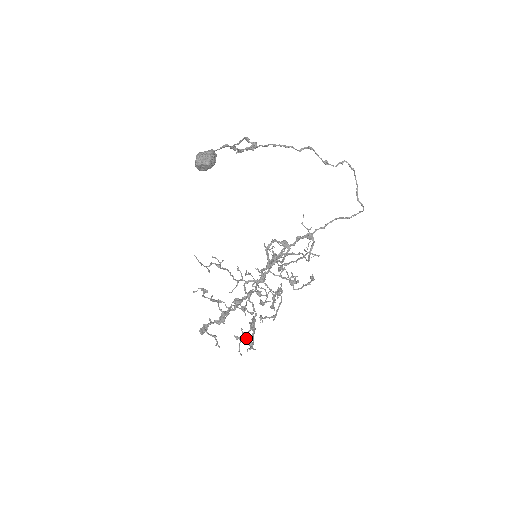
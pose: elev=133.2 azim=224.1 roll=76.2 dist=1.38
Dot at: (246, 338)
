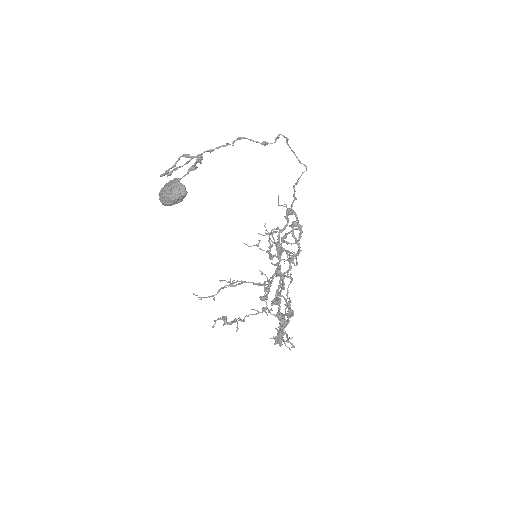
Dot at: occluded
